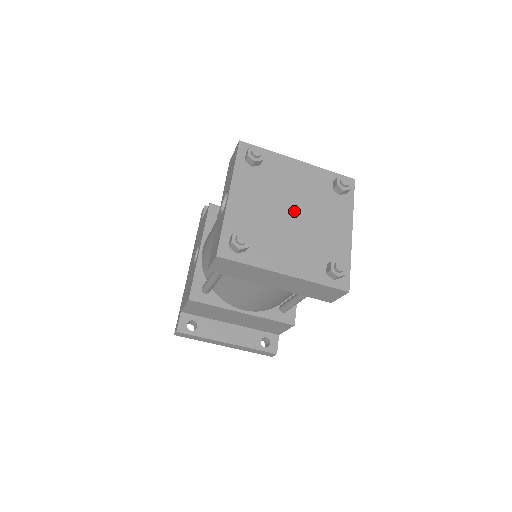
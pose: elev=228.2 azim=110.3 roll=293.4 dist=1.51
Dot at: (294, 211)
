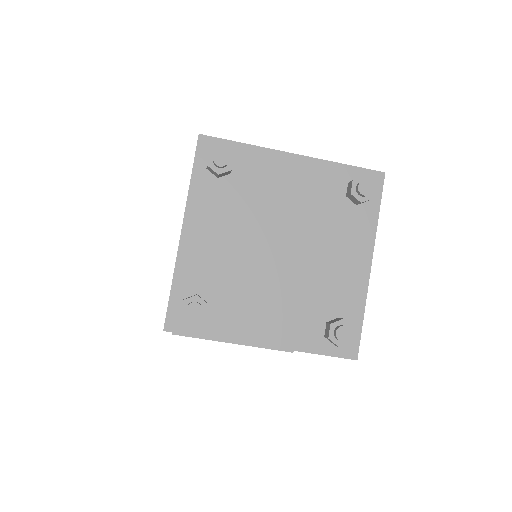
Dot at: (281, 243)
